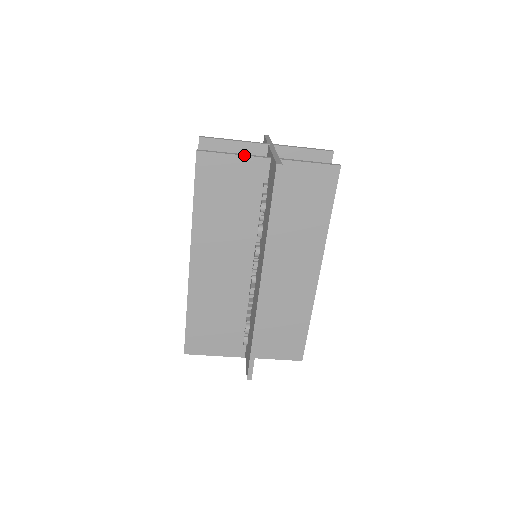
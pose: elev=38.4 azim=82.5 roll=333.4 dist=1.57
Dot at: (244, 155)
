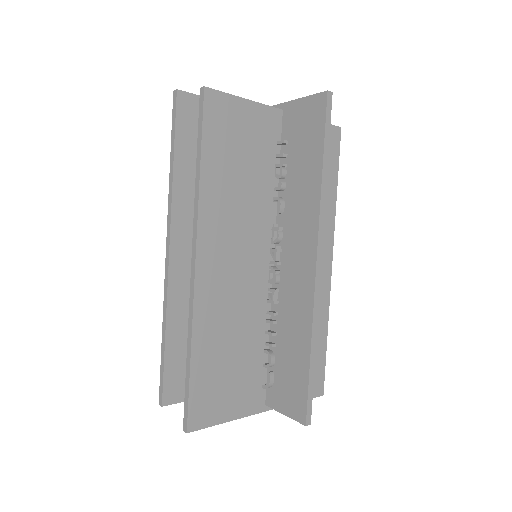
Dot at: occluded
